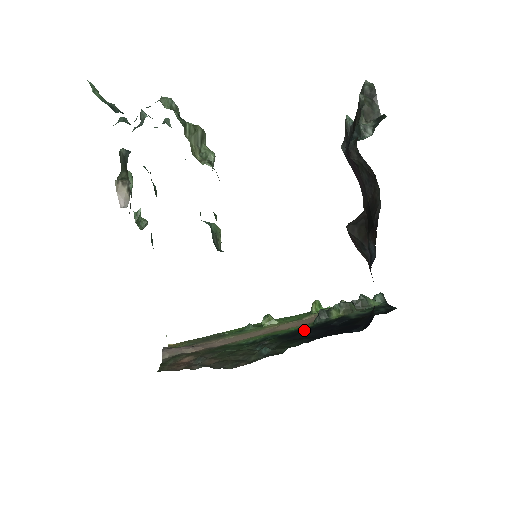
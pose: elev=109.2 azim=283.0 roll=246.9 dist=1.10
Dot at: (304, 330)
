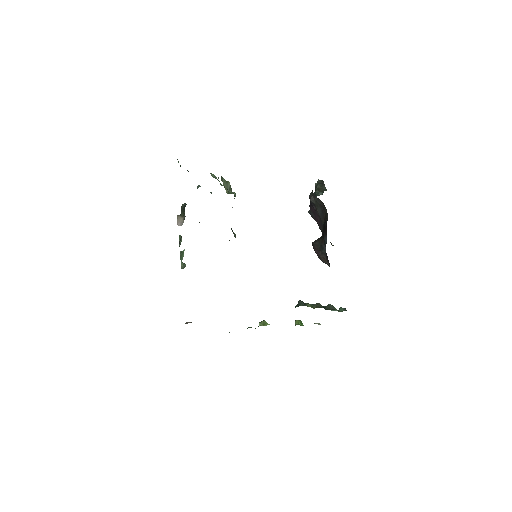
Dot at: occluded
